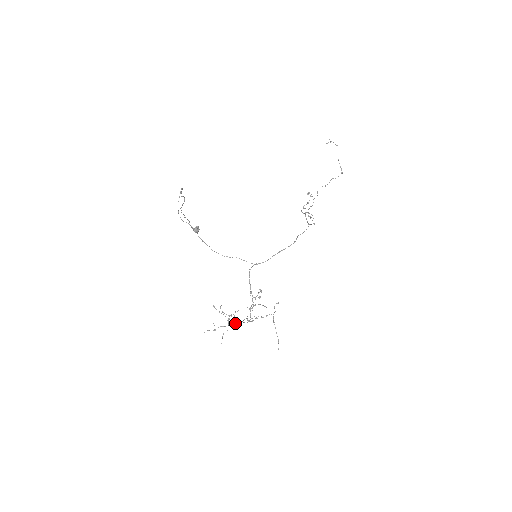
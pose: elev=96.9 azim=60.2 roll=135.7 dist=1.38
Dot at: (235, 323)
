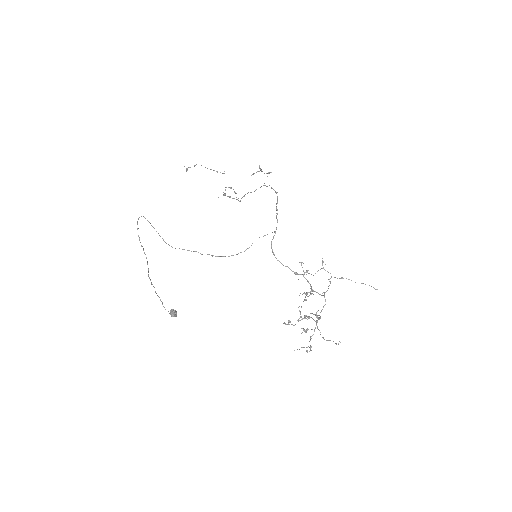
Dot at: (316, 321)
